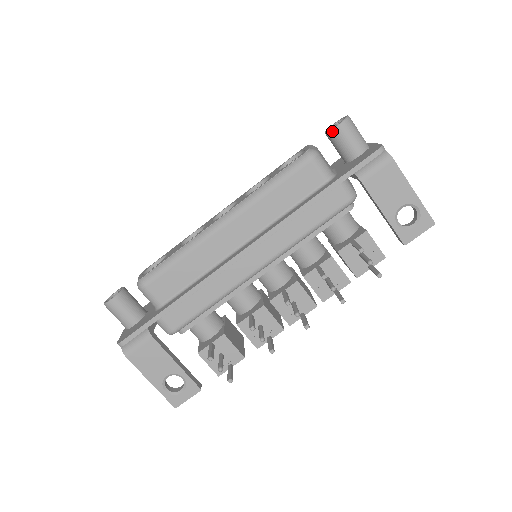
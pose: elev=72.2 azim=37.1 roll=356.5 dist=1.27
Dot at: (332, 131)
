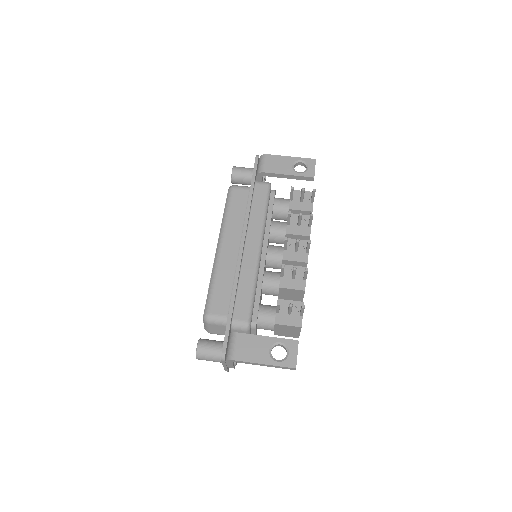
Dot at: (232, 176)
